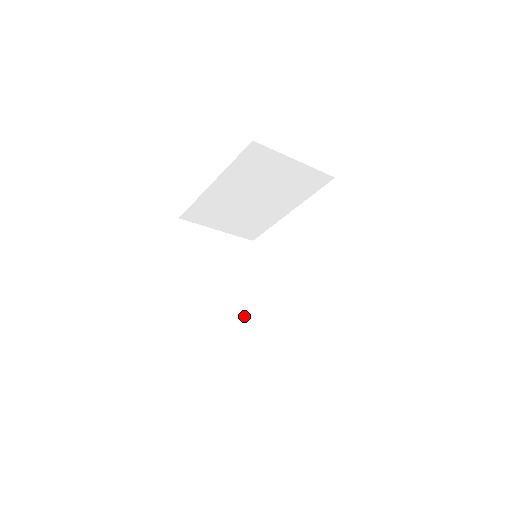
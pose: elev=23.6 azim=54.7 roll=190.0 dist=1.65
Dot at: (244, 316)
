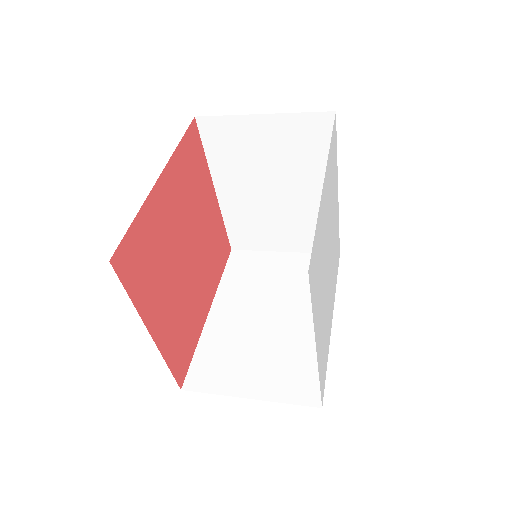
Dot at: occluded
